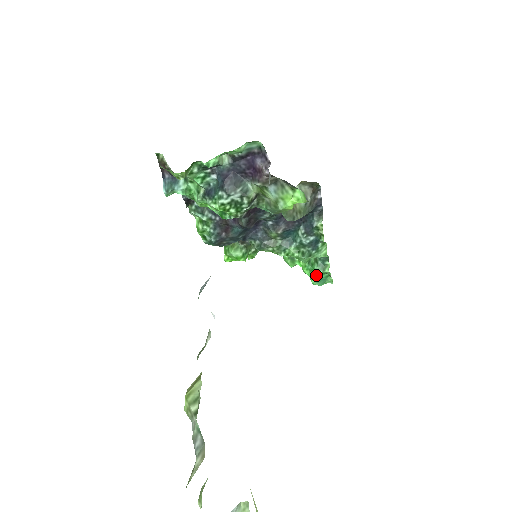
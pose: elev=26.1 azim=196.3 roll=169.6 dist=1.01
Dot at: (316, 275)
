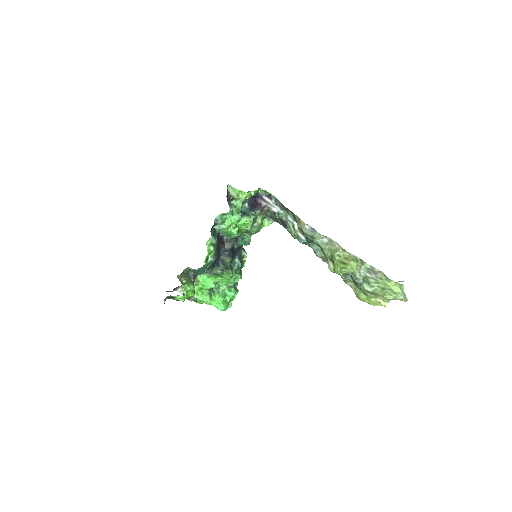
Dot at: (226, 301)
